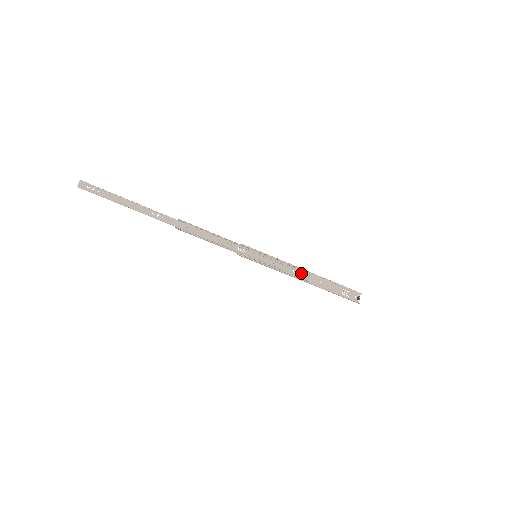
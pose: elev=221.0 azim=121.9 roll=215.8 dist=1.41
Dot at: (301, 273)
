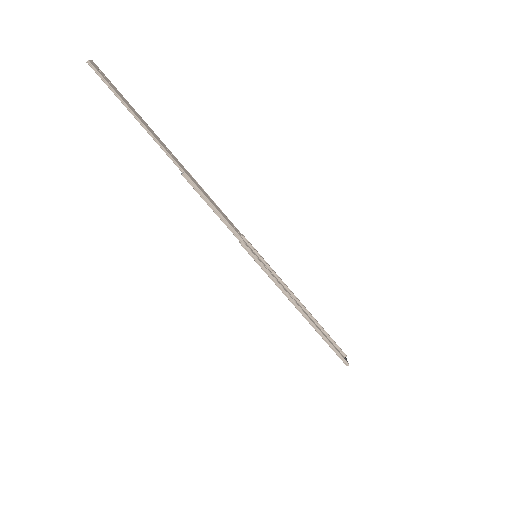
Dot at: occluded
